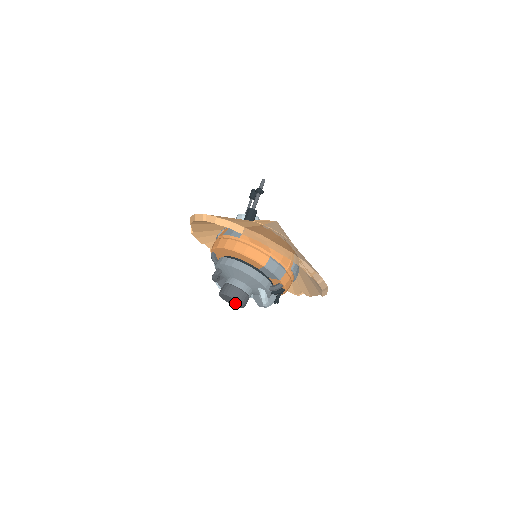
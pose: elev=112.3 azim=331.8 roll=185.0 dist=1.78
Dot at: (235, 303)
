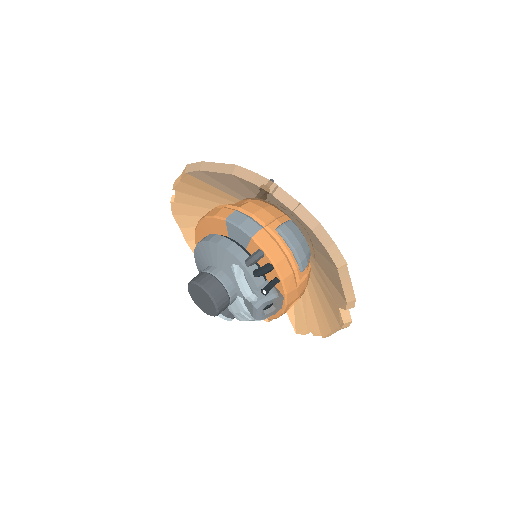
Dot at: (205, 300)
